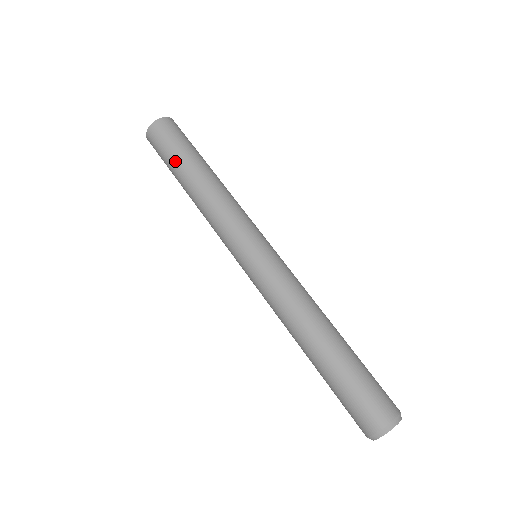
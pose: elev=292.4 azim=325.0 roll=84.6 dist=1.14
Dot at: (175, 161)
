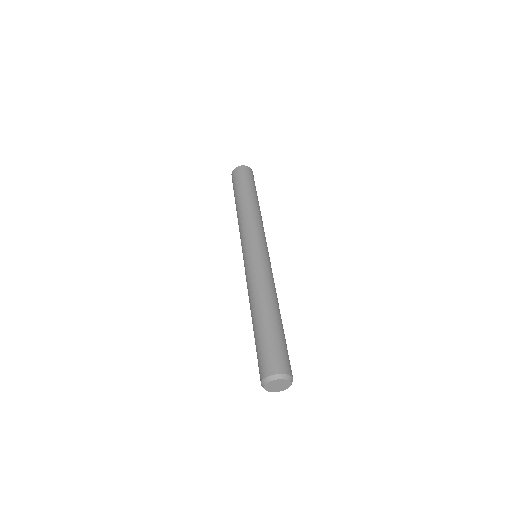
Dot at: (243, 187)
